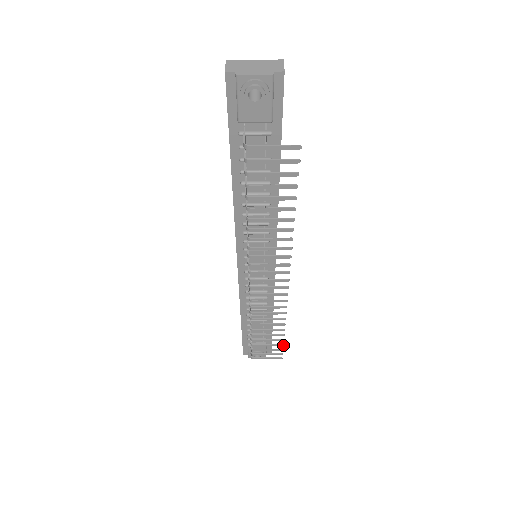
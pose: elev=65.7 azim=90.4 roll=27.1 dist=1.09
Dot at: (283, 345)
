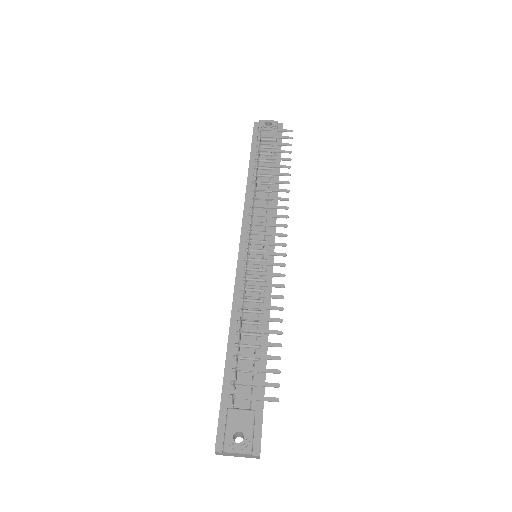
Dot at: (280, 359)
